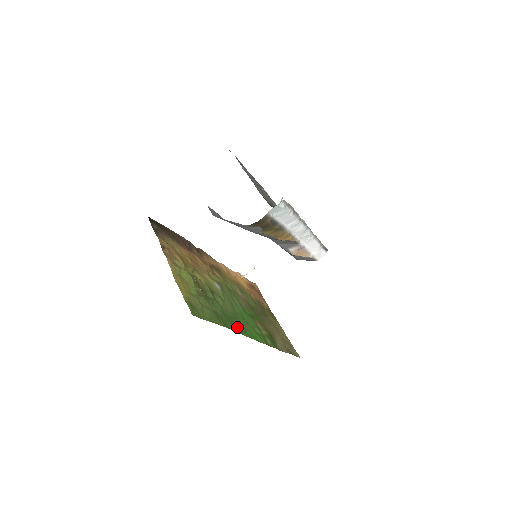
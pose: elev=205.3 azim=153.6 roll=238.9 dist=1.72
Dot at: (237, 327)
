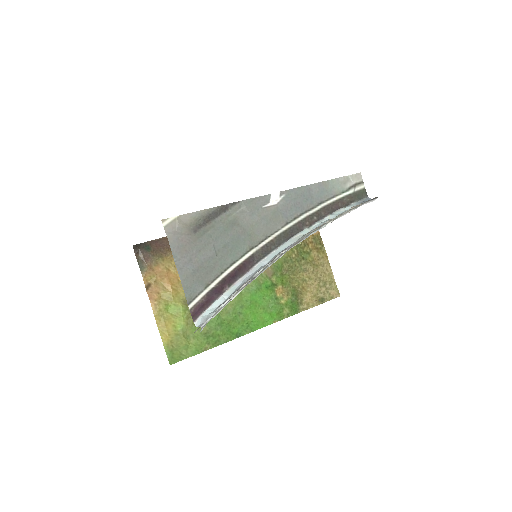
Dot at: (236, 330)
